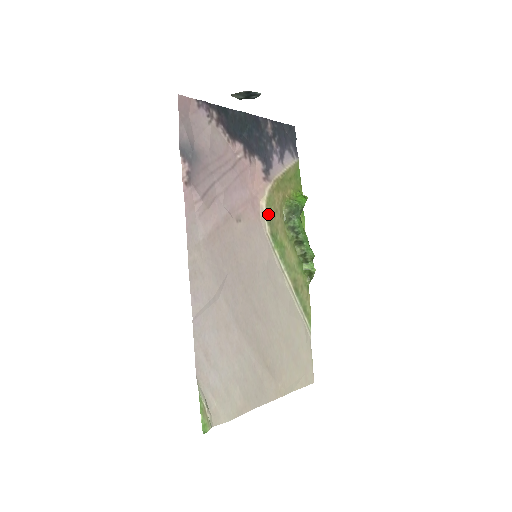
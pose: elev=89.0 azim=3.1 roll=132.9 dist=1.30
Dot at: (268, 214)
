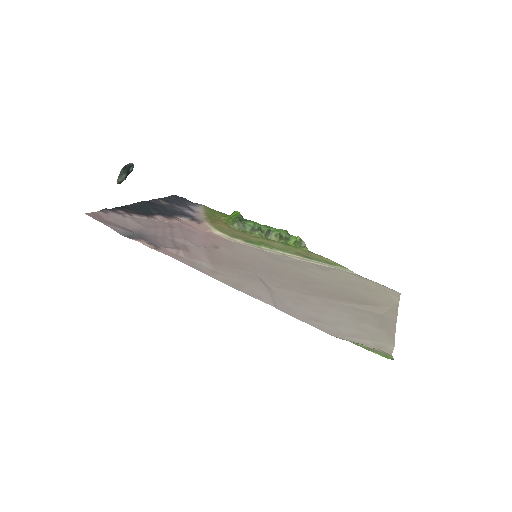
Dot at: (228, 235)
